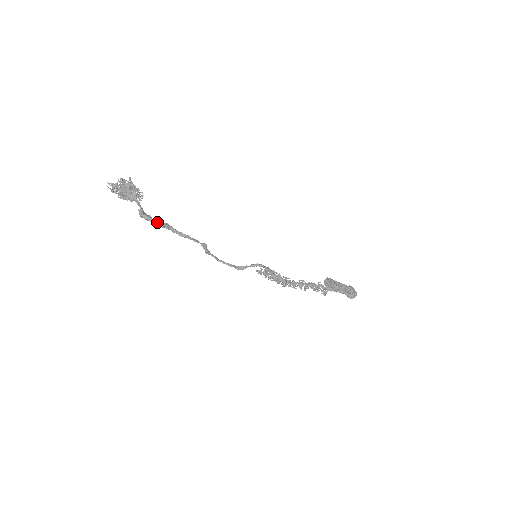
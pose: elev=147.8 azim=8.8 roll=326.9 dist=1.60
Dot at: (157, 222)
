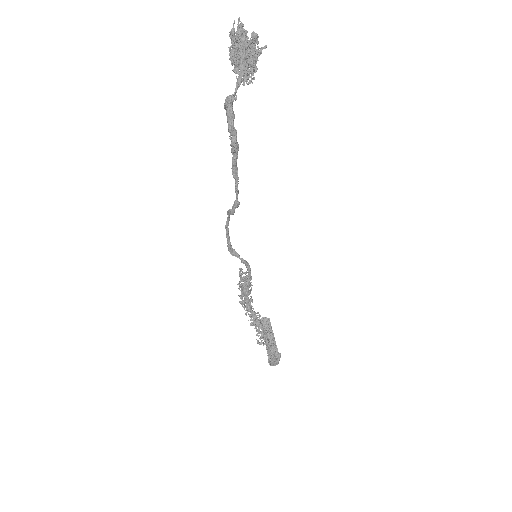
Dot at: (233, 133)
